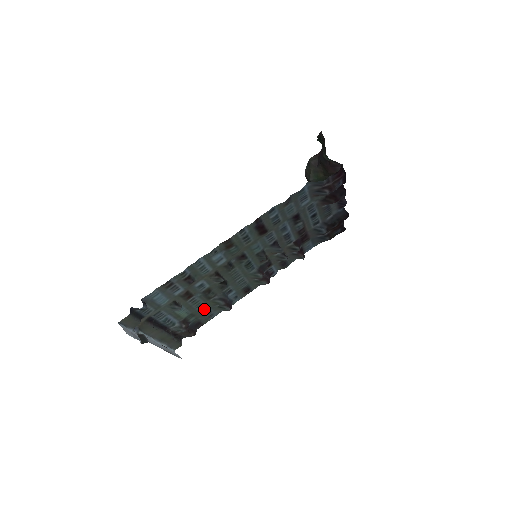
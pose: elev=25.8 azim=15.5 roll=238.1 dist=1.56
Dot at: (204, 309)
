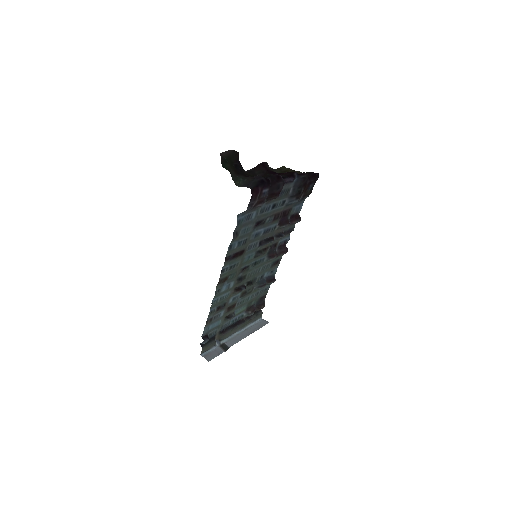
Dot at: (255, 294)
